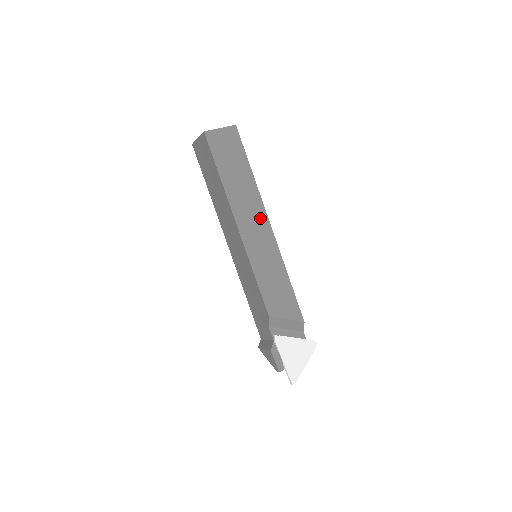
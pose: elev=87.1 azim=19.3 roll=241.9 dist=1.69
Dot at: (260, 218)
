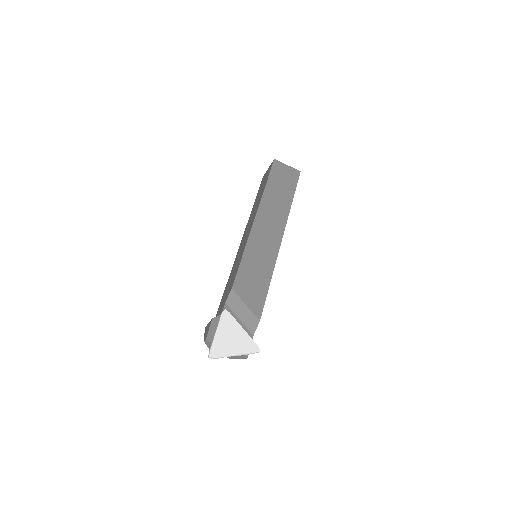
Dot at: (277, 227)
